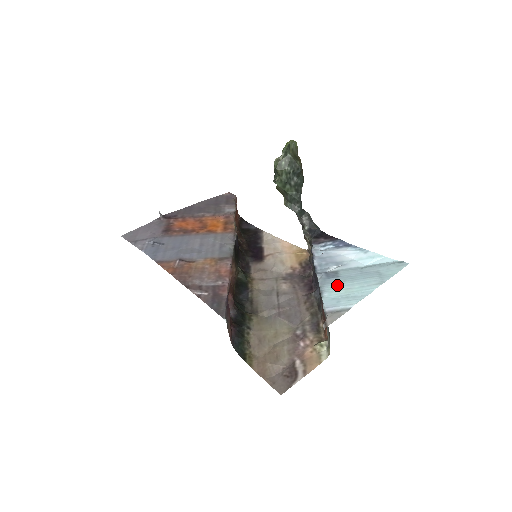
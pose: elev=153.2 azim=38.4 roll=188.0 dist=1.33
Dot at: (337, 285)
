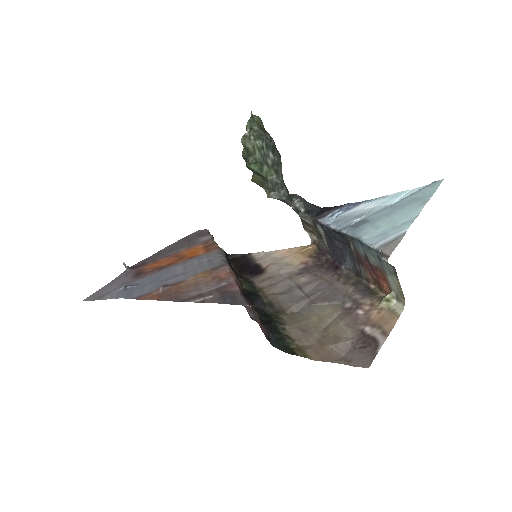
Dot at: (373, 226)
